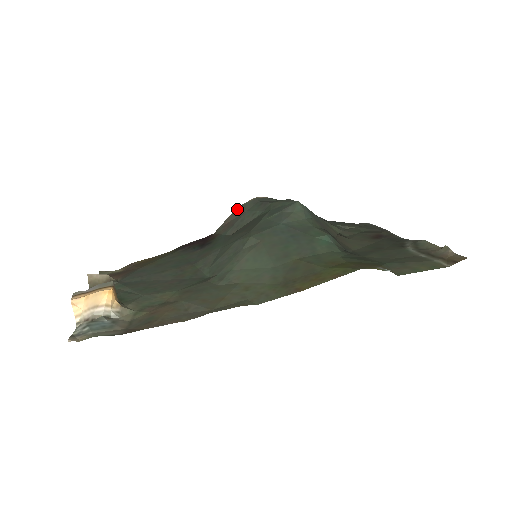
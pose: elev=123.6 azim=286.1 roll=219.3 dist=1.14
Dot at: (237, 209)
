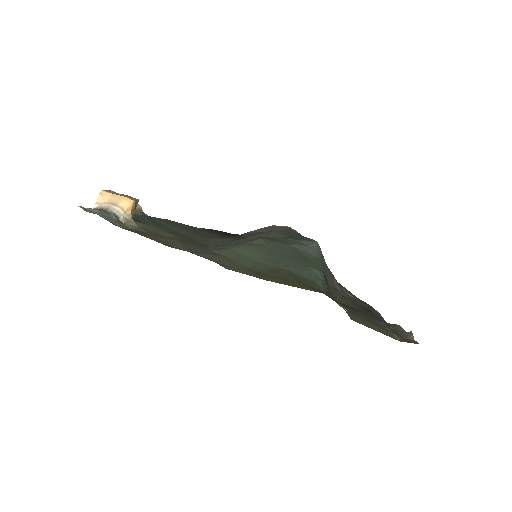
Dot at: (269, 226)
